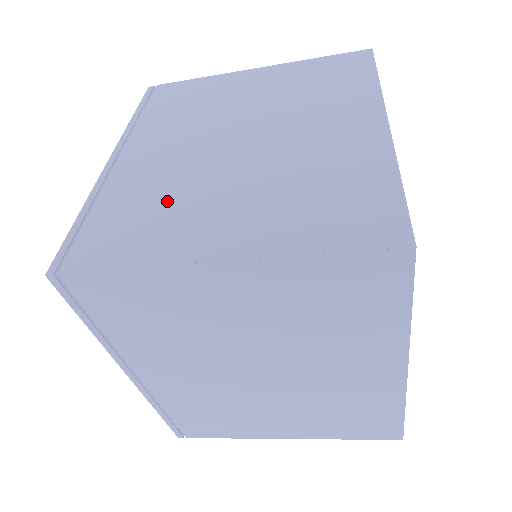
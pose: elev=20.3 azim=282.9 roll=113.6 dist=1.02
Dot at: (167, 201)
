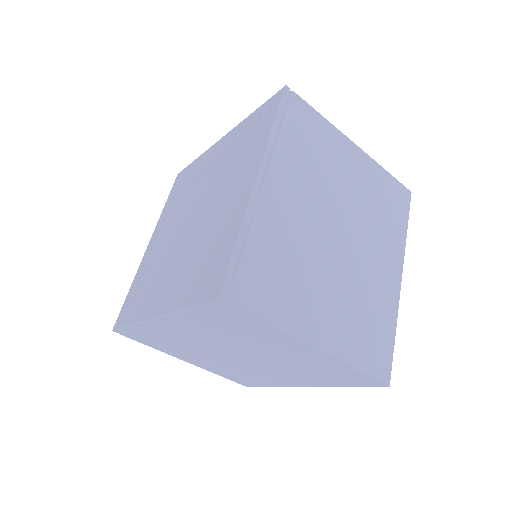
Dot at: occluded
